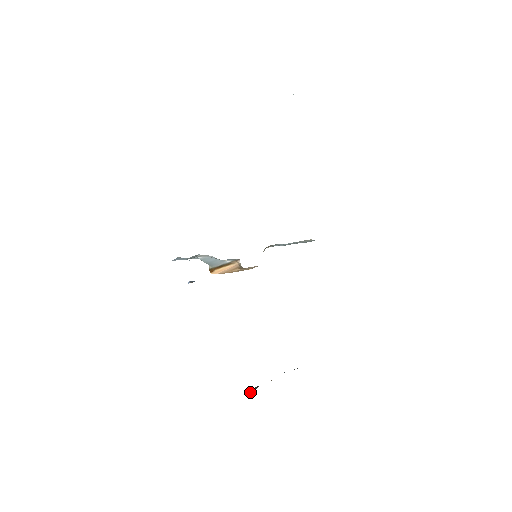
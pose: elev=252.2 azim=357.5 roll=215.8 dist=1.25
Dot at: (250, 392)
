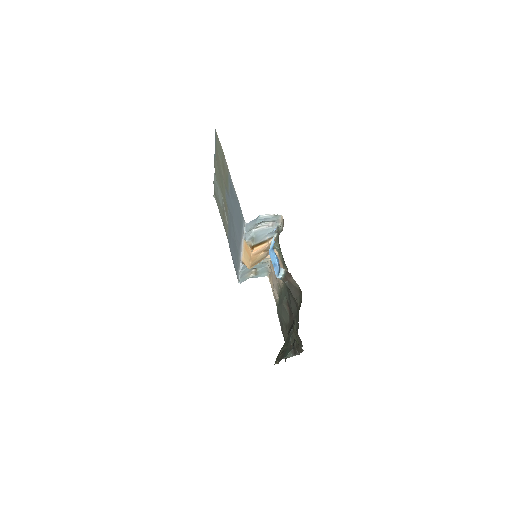
Dot at: (284, 357)
